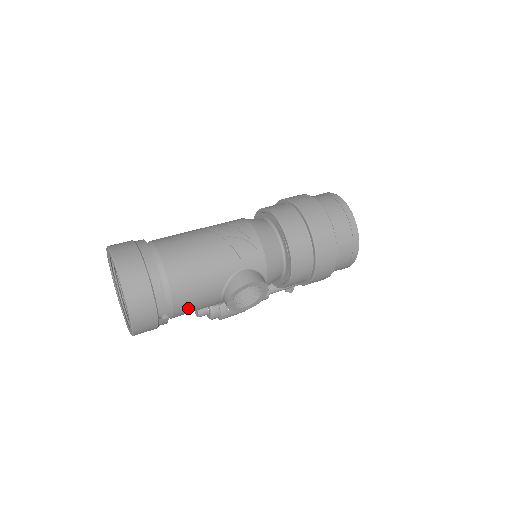
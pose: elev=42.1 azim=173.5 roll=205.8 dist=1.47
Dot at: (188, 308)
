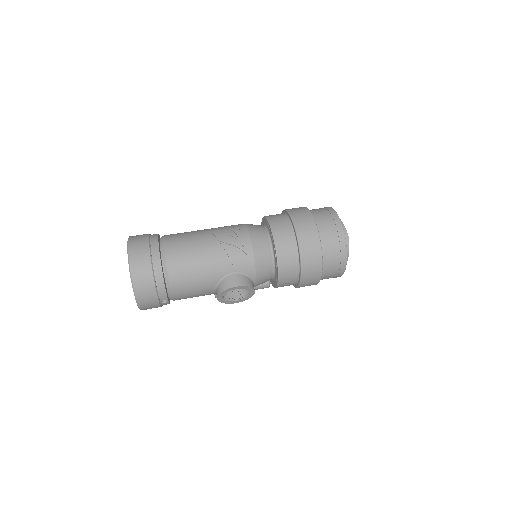
Dot at: (186, 296)
